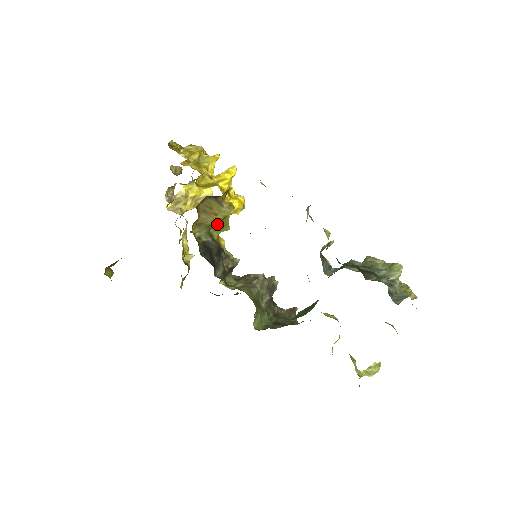
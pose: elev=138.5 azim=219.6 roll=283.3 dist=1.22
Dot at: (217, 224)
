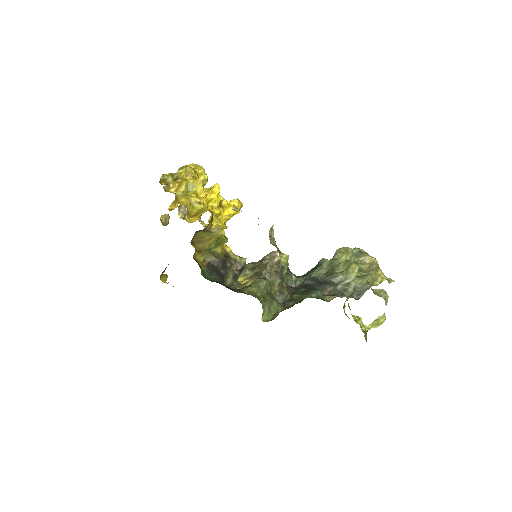
Dot at: (214, 245)
